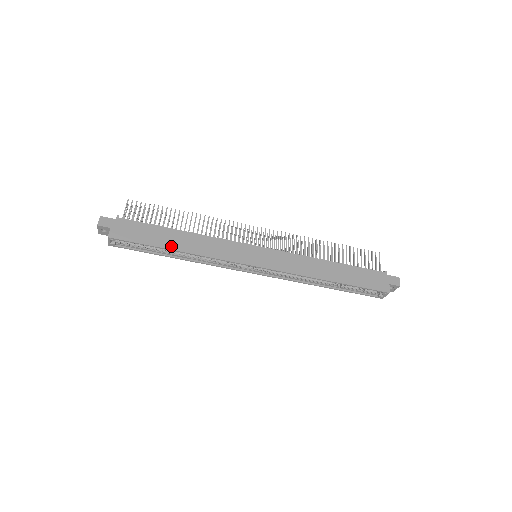
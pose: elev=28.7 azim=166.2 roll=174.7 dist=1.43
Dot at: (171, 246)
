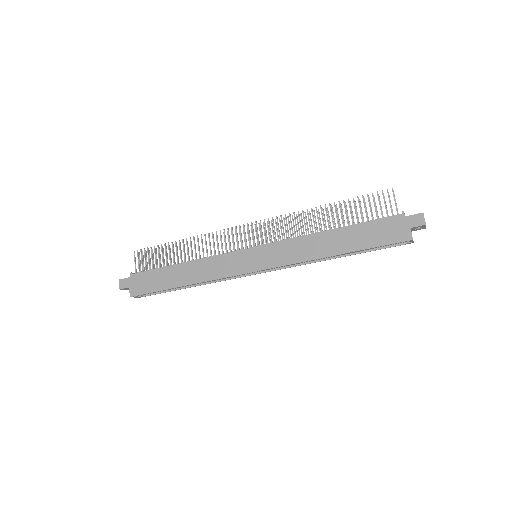
Dot at: (177, 284)
